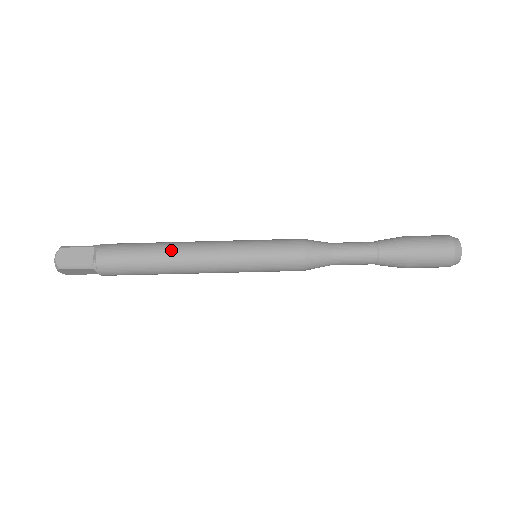
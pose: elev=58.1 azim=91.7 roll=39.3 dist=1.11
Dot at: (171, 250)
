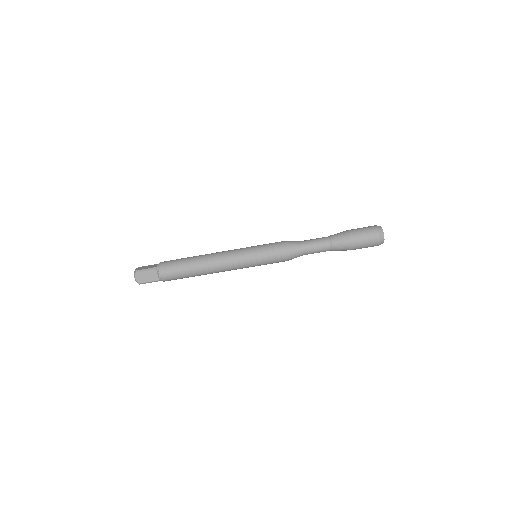
Dot at: (204, 255)
